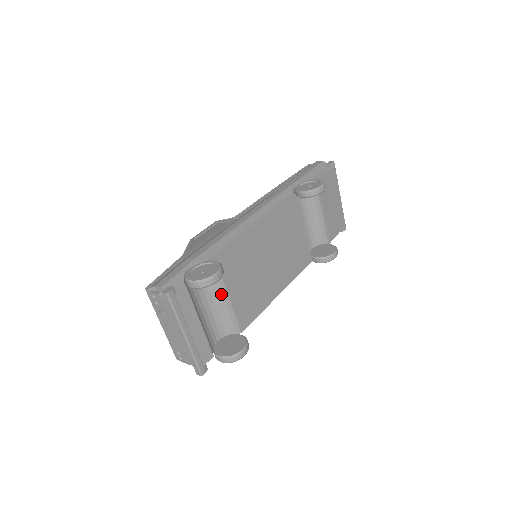
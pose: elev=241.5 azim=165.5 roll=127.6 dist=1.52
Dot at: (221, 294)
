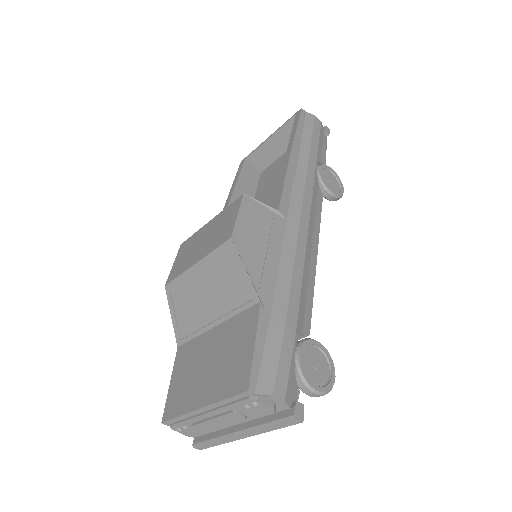
Dot at: occluded
